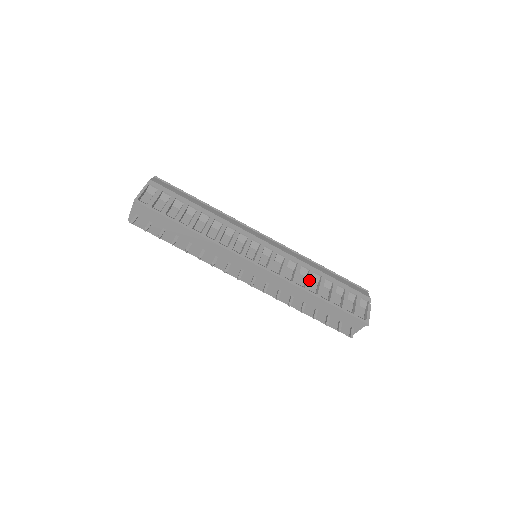
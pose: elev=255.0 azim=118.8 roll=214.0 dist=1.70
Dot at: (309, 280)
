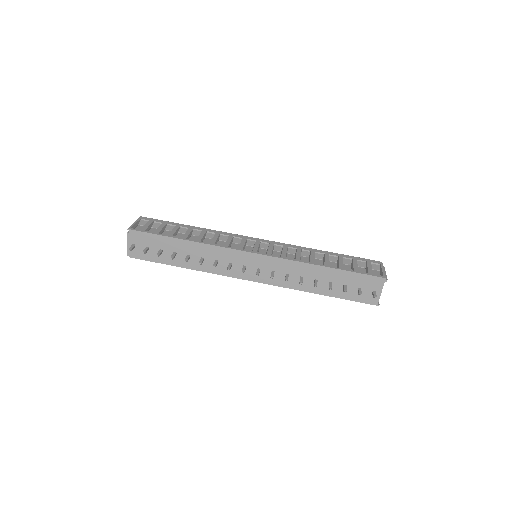
Dot at: (312, 257)
